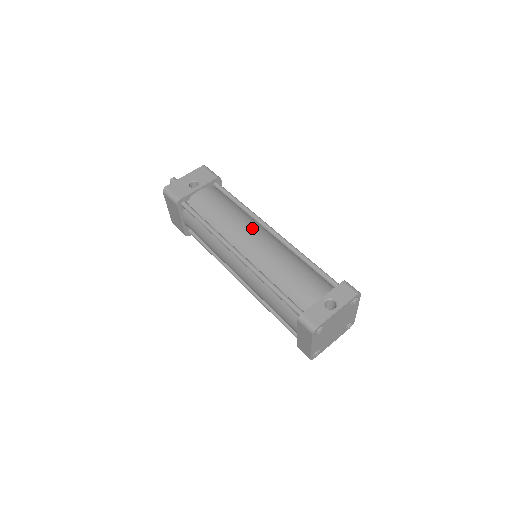
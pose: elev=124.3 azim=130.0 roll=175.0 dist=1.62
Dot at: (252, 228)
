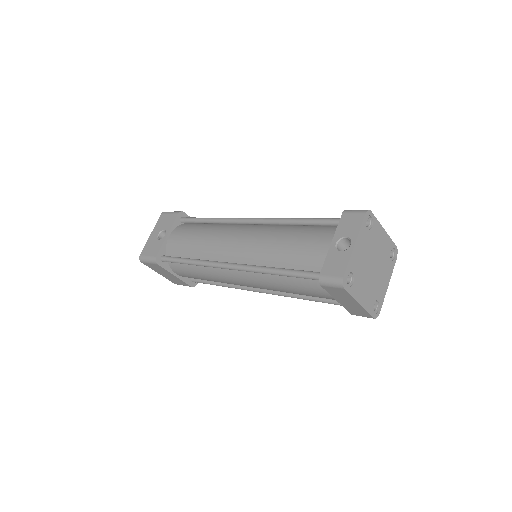
Dot at: (230, 232)
